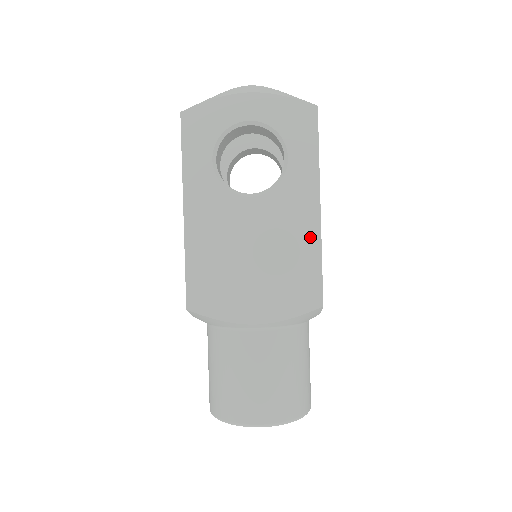
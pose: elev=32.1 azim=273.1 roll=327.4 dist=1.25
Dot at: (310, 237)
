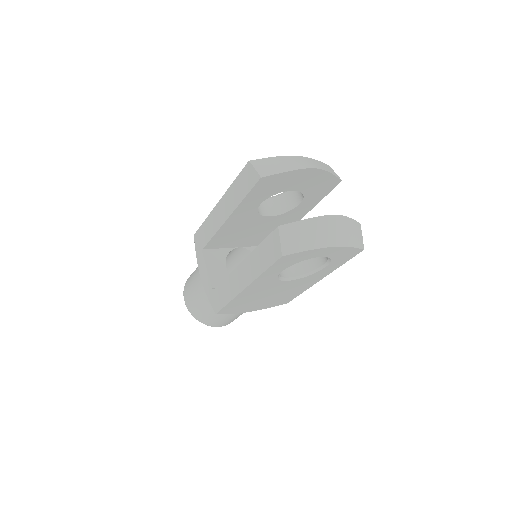
Dot at: (305, 288)
